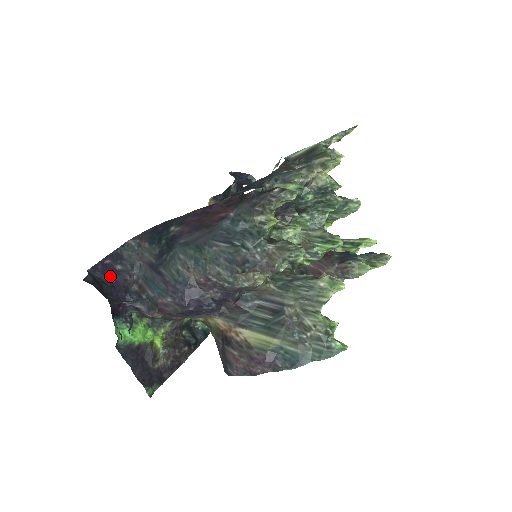
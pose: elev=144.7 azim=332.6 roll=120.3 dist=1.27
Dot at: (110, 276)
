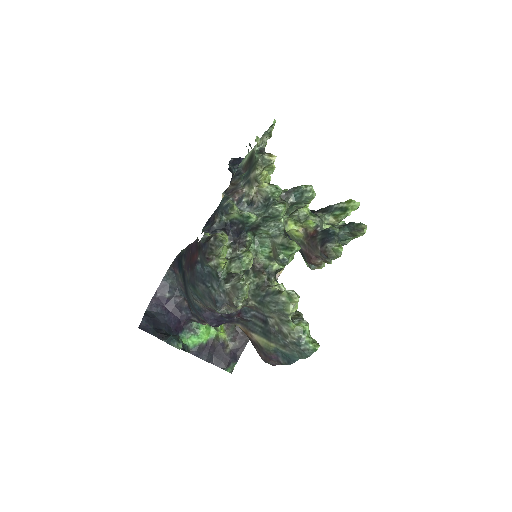
Dot at: (164, 305)
